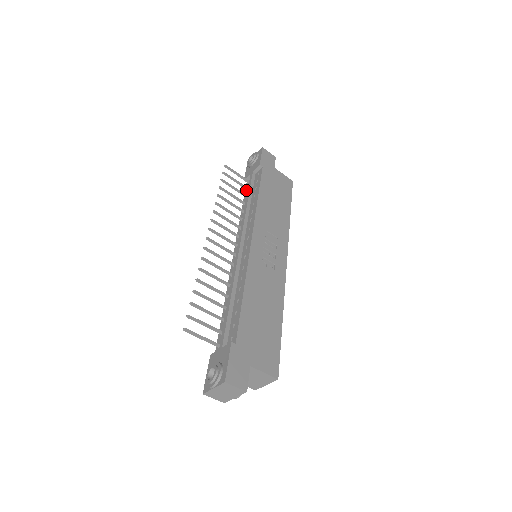
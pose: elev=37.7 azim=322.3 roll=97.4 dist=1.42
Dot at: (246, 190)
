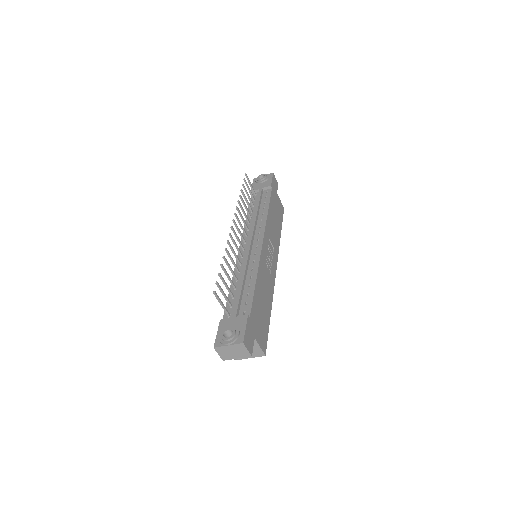
Dot at: (252, 200)
